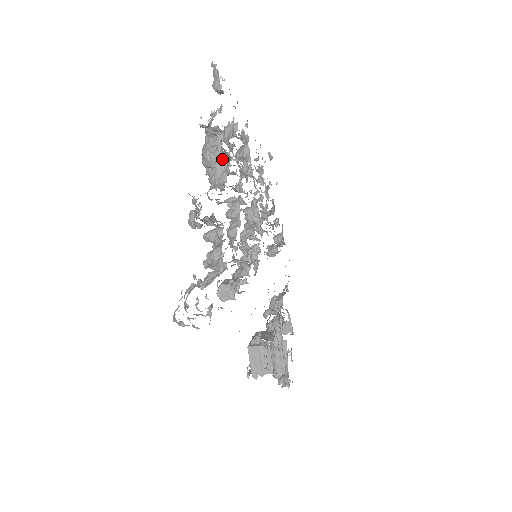
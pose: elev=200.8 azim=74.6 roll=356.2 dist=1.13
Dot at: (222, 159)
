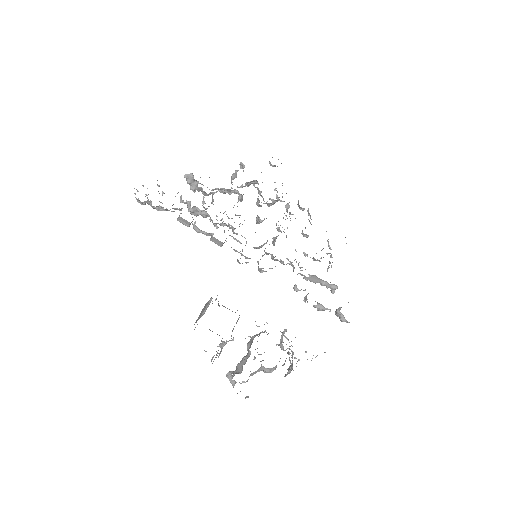
Dot at: occluded
